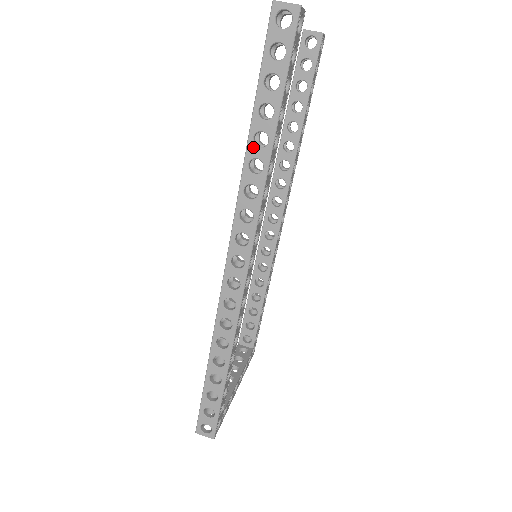
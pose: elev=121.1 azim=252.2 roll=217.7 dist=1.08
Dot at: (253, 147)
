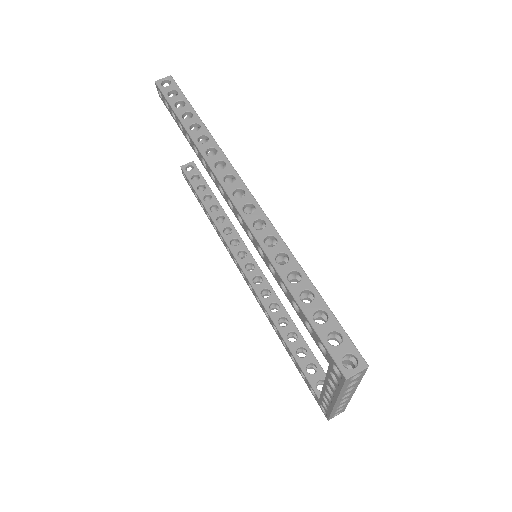
Dot at: (193, 133)
